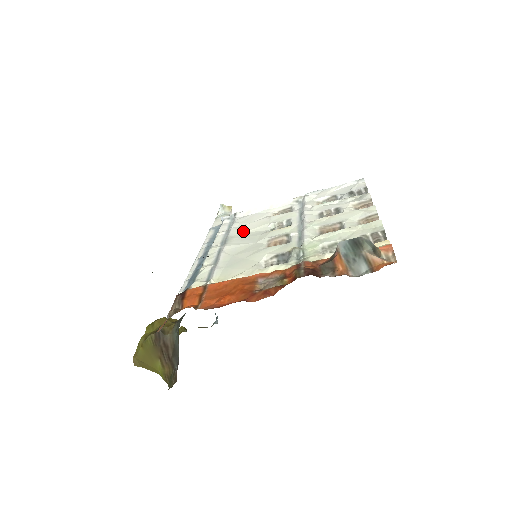
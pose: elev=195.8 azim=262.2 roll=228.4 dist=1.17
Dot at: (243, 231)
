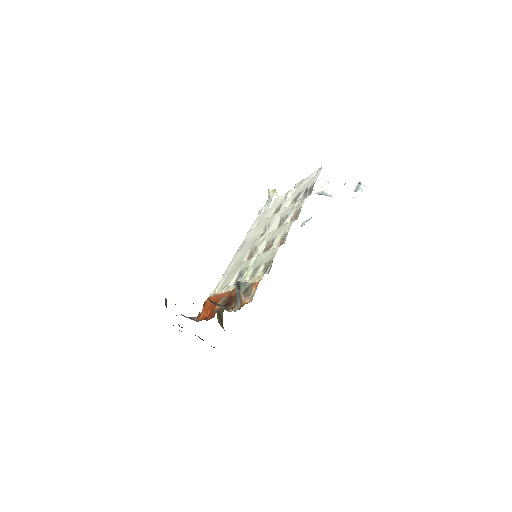
Dot at: (253, 234)
